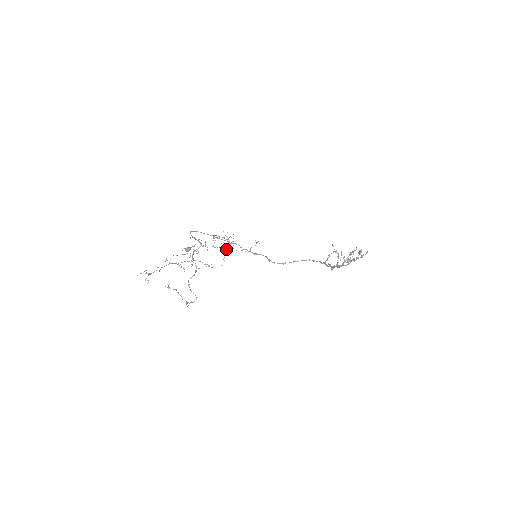
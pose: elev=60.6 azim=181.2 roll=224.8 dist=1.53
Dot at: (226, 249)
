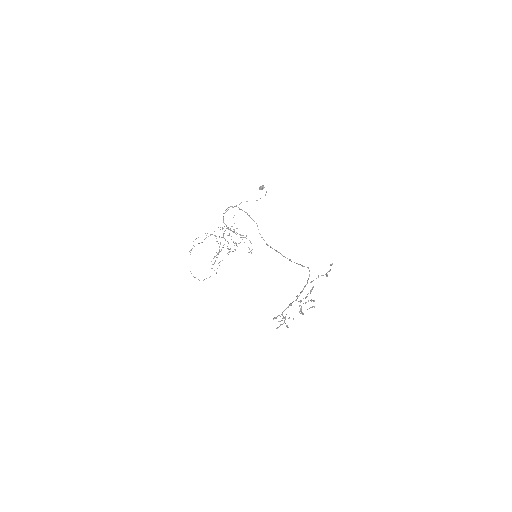
Dot at: occluded
